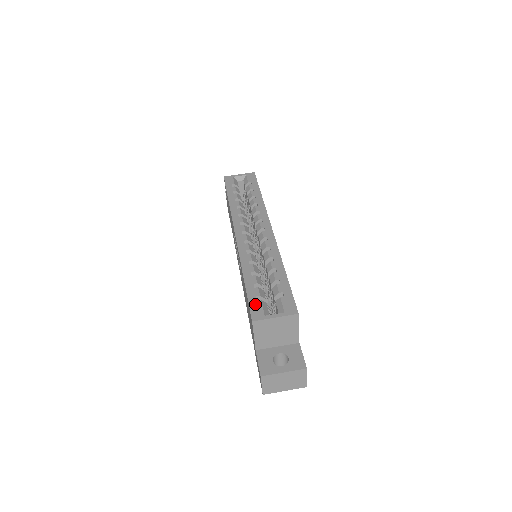
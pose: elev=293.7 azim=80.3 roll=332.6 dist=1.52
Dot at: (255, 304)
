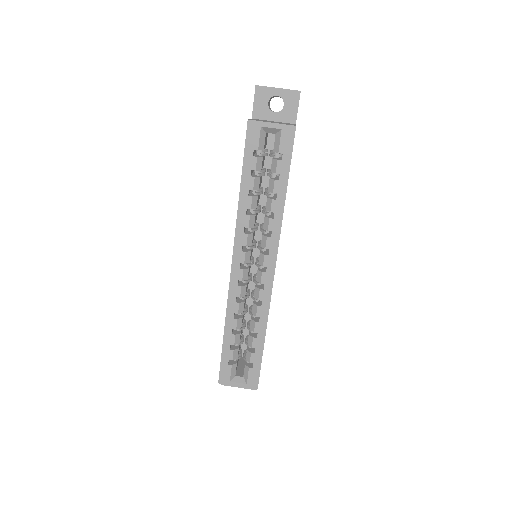
Dot at: (225, 368)
